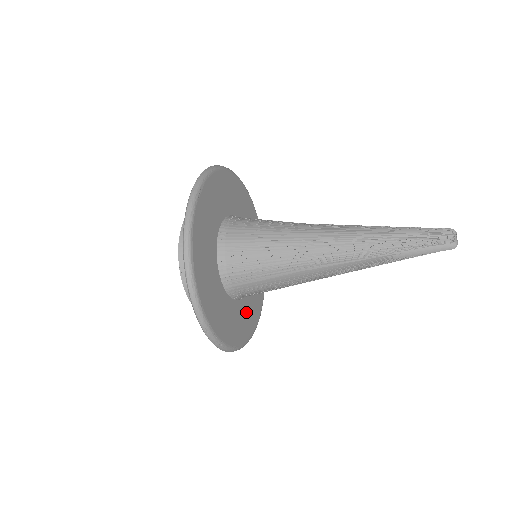
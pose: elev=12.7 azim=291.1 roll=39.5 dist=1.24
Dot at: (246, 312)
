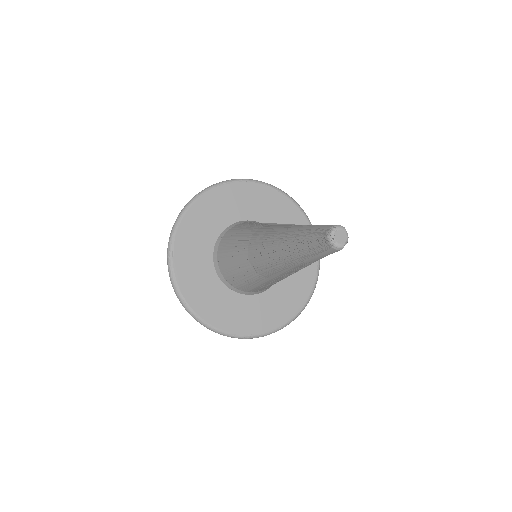
Dot at: (289, 287)
